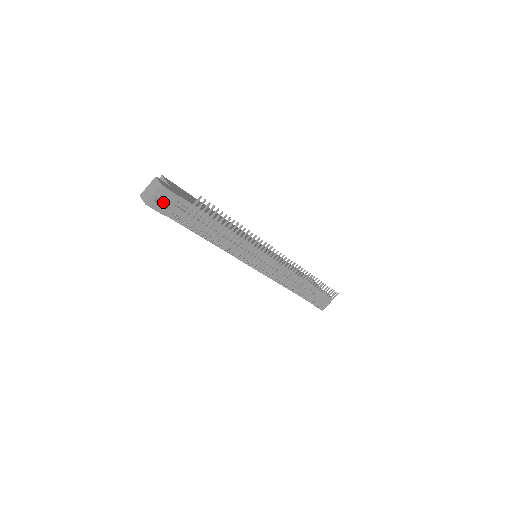
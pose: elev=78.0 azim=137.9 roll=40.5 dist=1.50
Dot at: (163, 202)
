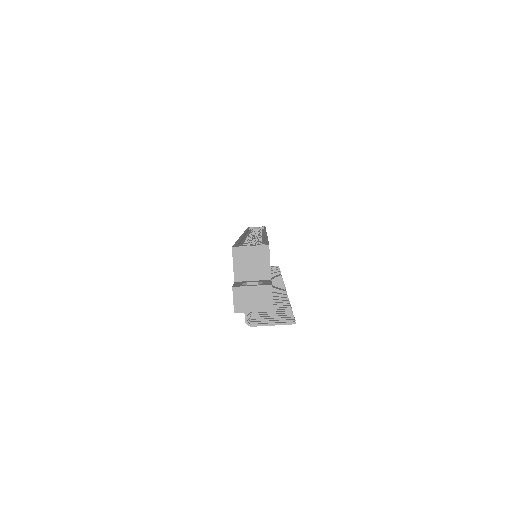
Dot at: occluded
